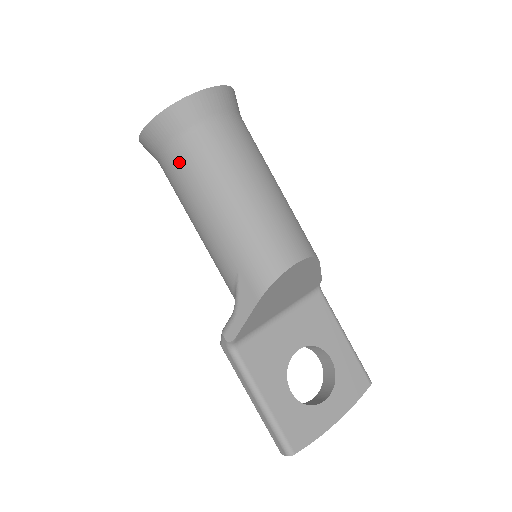
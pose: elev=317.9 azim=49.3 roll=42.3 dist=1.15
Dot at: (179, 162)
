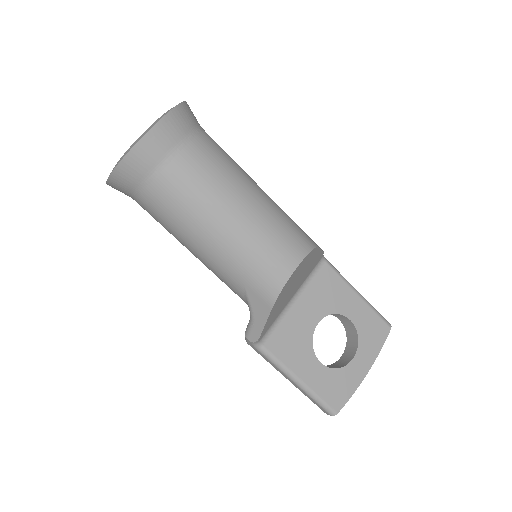
Dot at: (155, 202)
